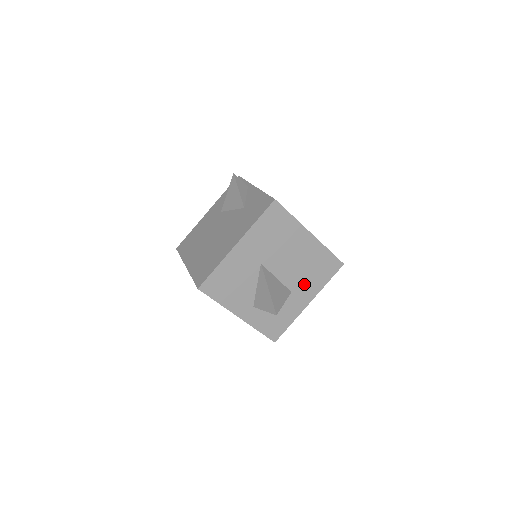
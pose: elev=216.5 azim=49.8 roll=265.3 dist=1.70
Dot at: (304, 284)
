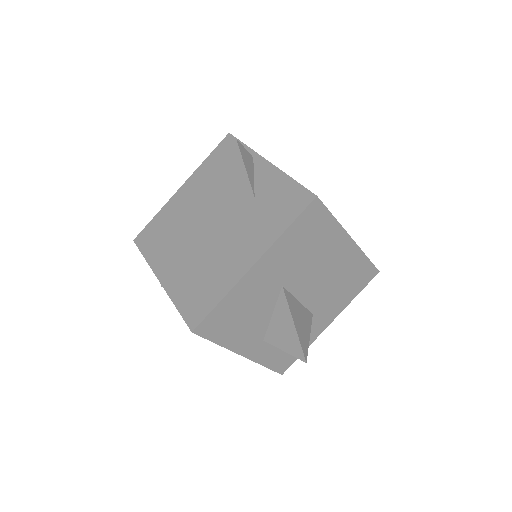
Dot at: (329, 302)
